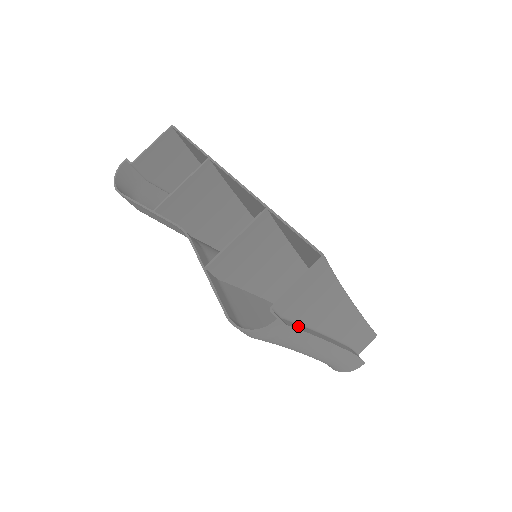
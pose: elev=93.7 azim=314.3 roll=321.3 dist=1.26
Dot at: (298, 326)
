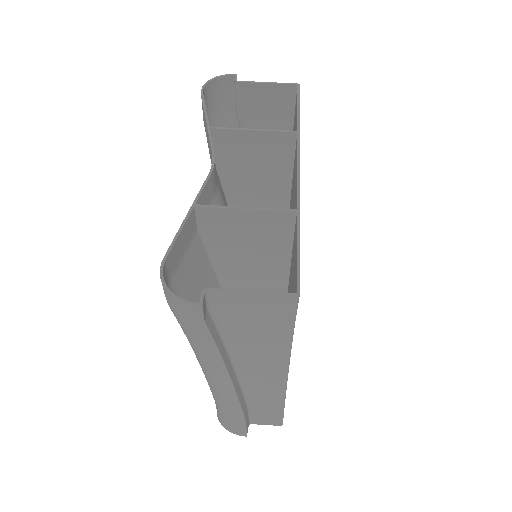
Dot at: (217, 335)
